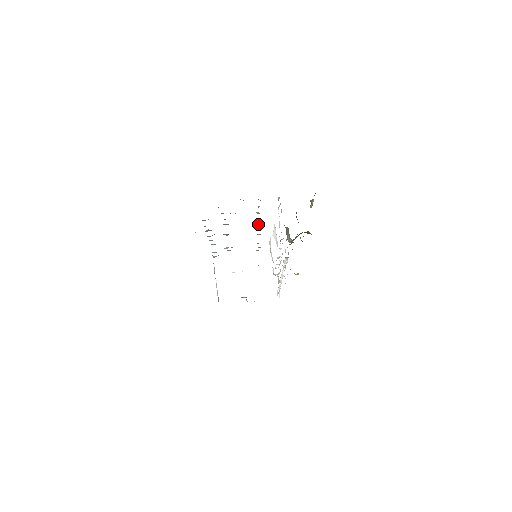
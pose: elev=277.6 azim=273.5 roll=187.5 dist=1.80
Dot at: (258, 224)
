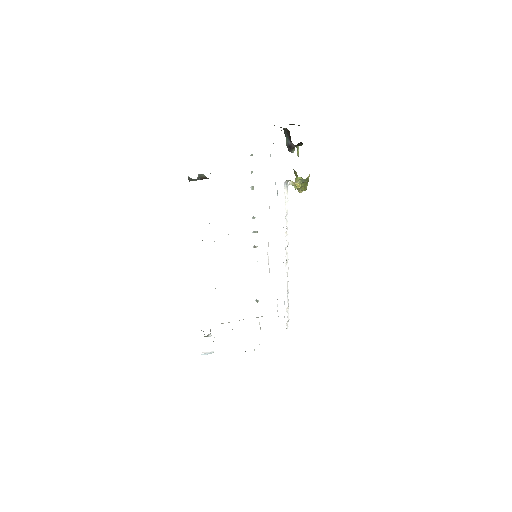
Dot at: (254, 218)
